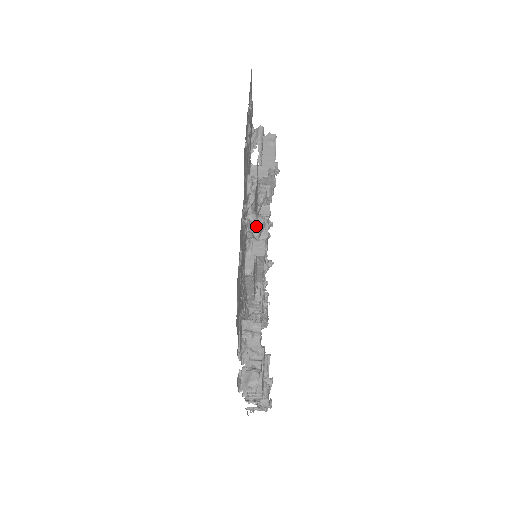
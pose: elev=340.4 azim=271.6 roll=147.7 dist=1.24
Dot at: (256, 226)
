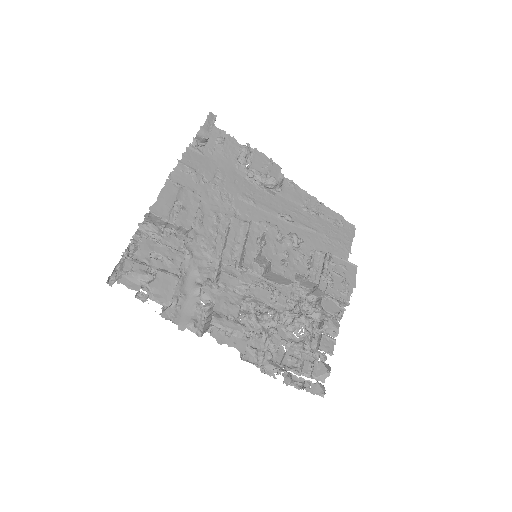
Dot at: (267, 222)
